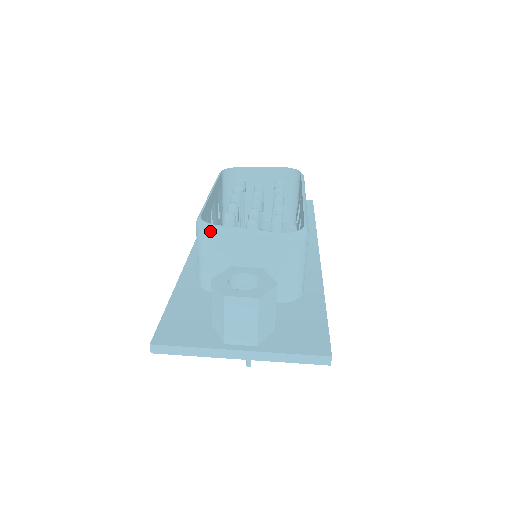
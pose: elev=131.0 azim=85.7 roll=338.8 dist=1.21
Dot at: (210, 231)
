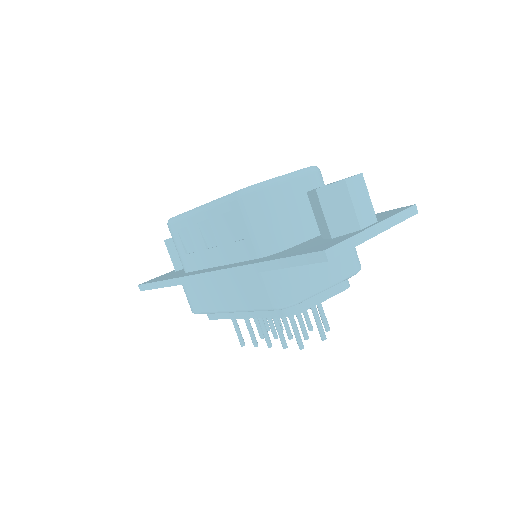
Dot at: (263, 187)
